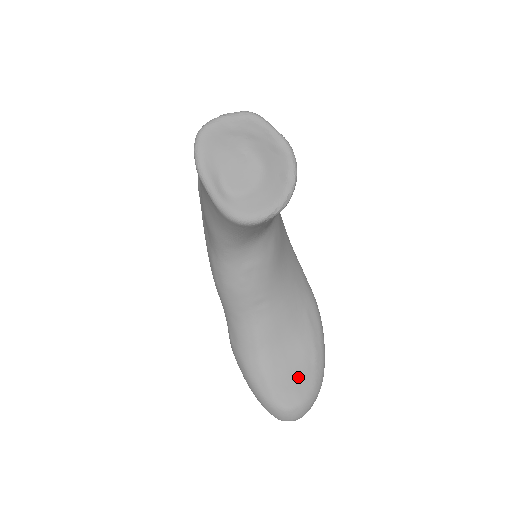
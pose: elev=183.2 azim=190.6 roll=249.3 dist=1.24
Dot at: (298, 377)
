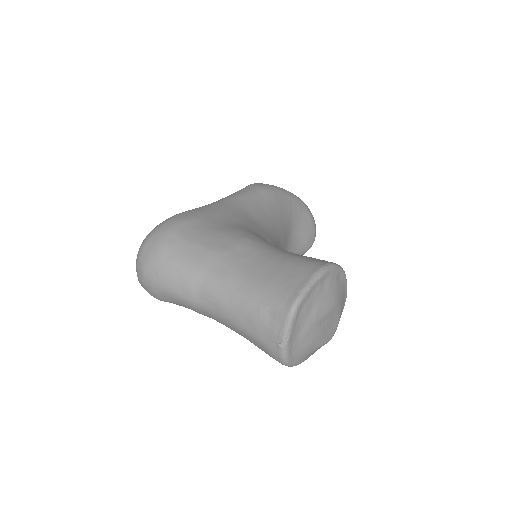
Dot at: (304, 229)
